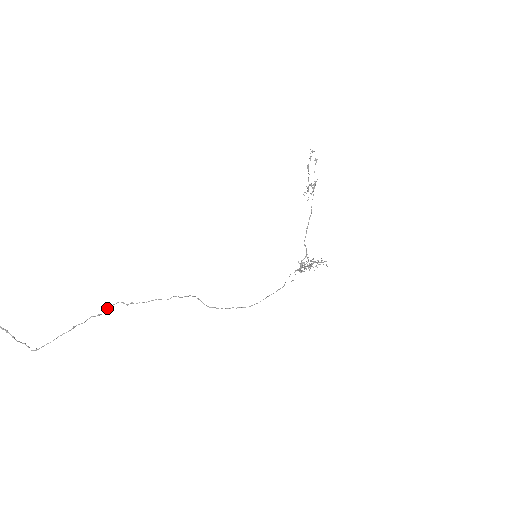
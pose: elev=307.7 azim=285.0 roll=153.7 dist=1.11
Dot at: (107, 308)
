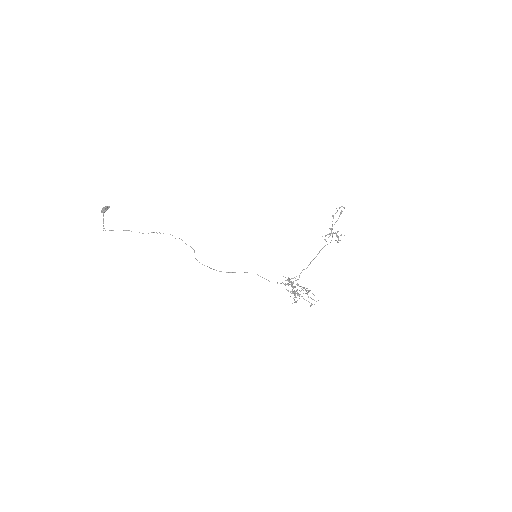
Dot at: occluded
